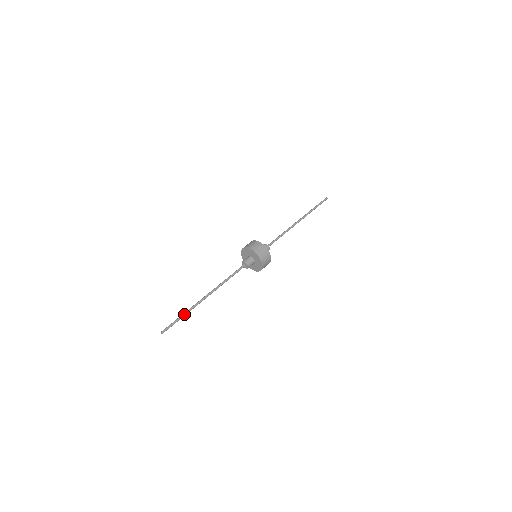
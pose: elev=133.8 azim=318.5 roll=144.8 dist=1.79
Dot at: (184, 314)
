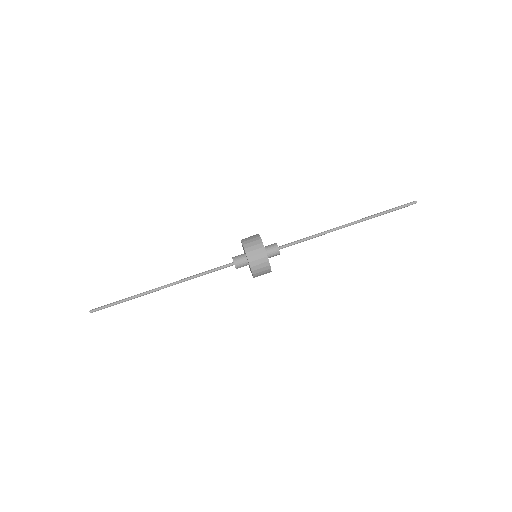
Dot at: (125, 301)
